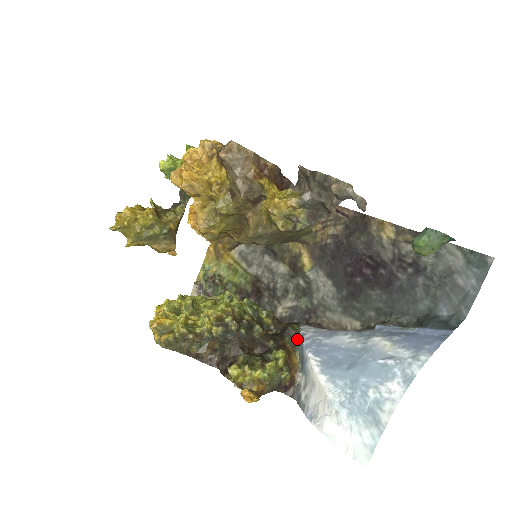
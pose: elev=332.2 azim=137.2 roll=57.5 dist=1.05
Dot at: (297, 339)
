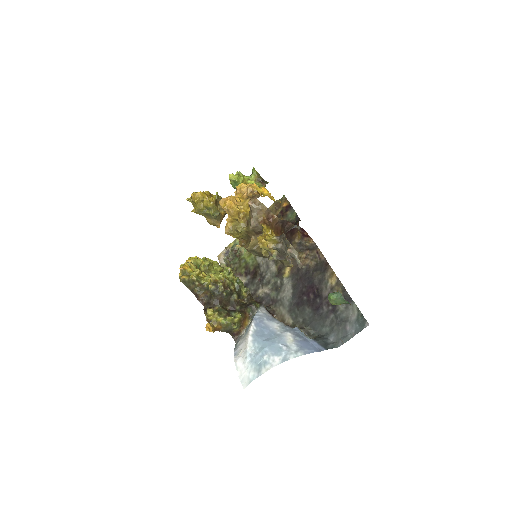
Dot at: (254, 312)
